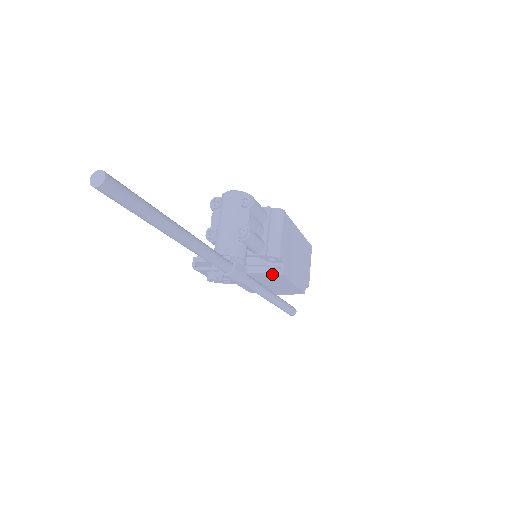
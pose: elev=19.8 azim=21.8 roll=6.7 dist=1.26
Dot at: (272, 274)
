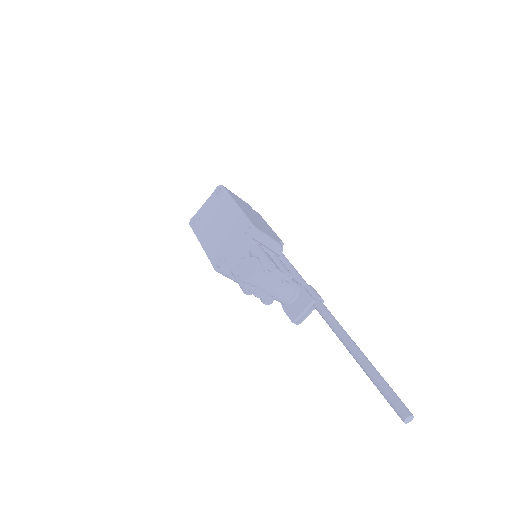
Dot at: occluded
